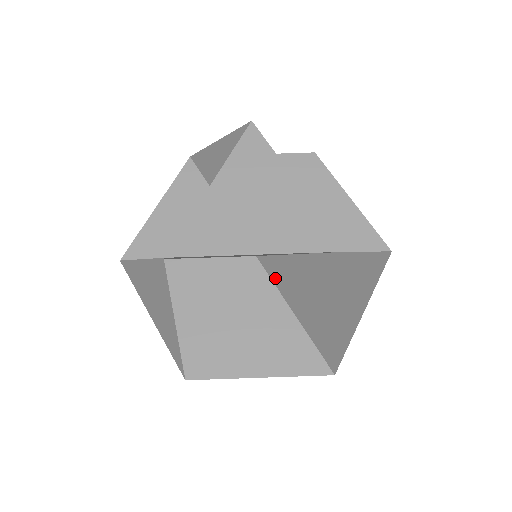
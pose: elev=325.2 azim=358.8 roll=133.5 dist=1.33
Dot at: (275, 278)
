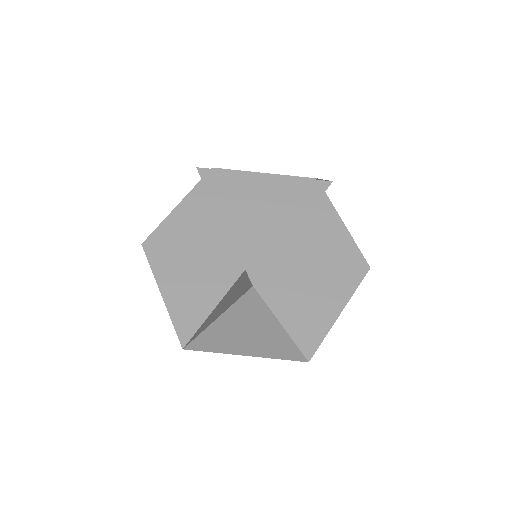
Dot at: (242, 275)
